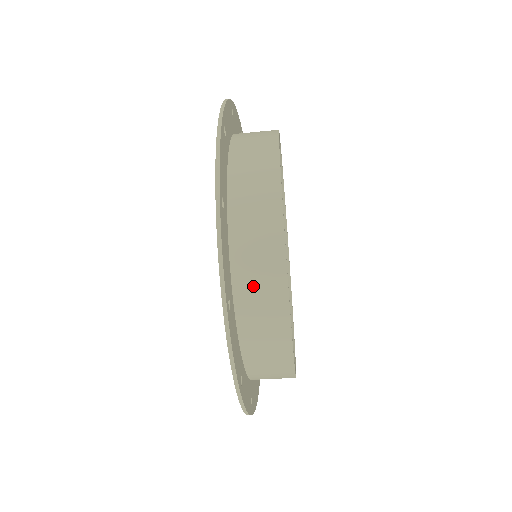
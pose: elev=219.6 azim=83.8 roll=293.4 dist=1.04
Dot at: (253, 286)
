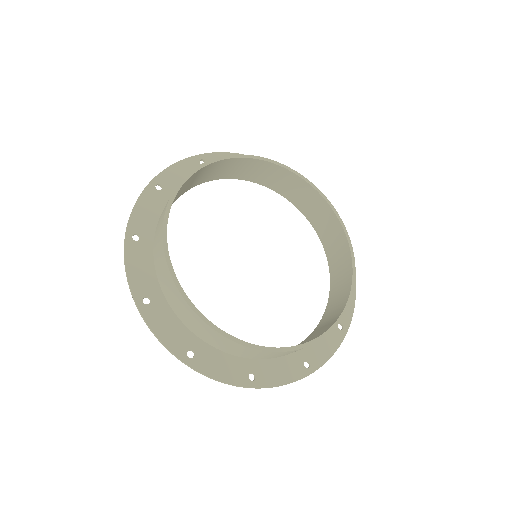
Dot at: (253, 355)
